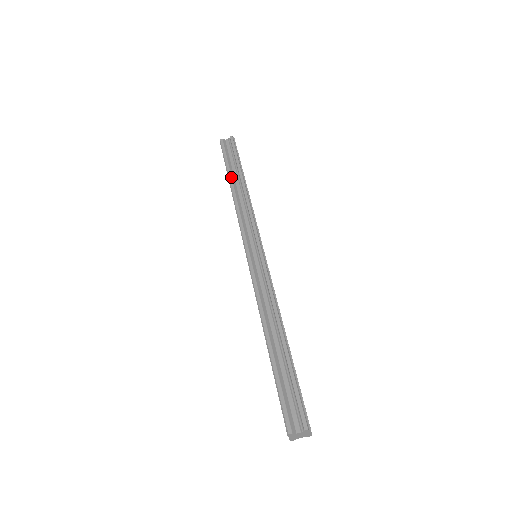
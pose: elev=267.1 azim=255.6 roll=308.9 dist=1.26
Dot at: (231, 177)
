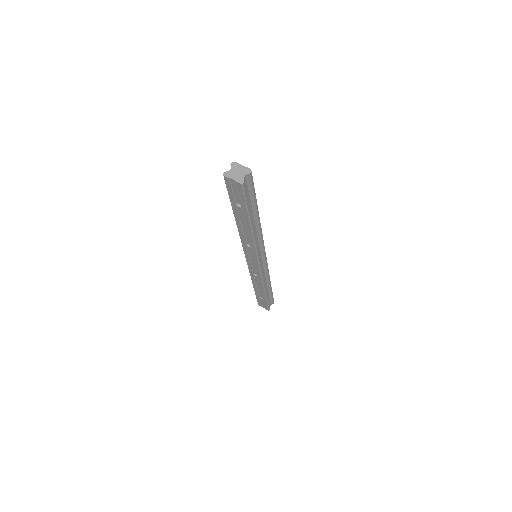
Dot at: occluded
